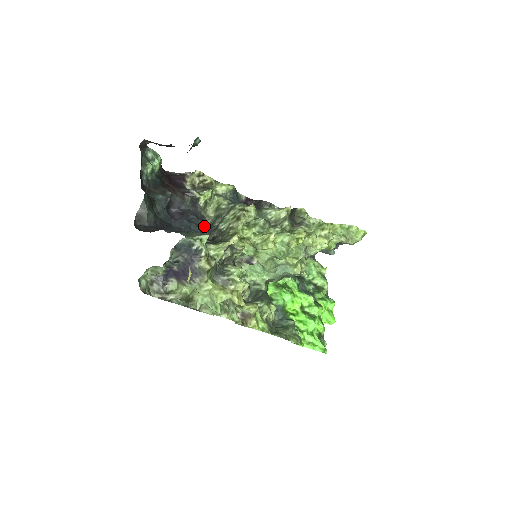
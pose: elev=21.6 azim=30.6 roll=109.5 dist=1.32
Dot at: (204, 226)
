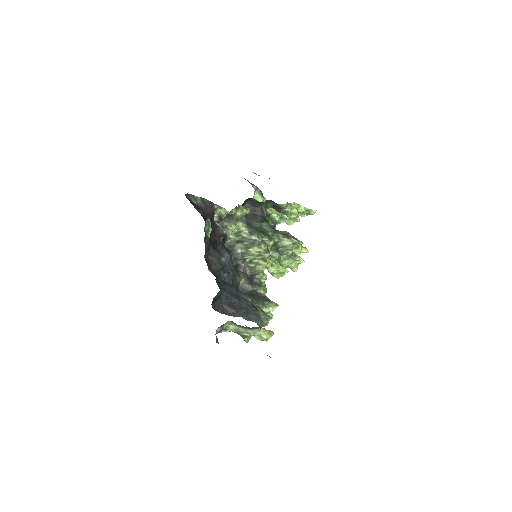
Dot at: (232, 256)
